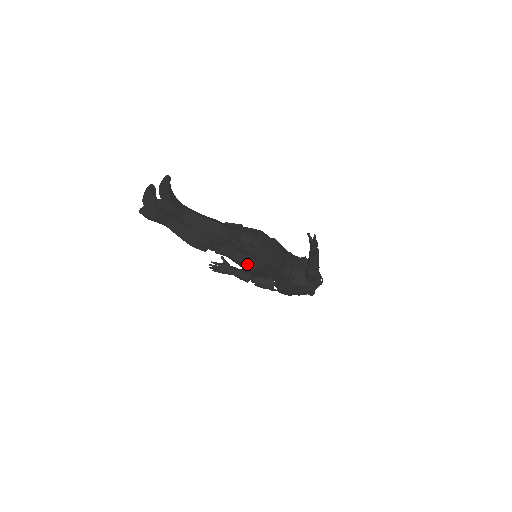
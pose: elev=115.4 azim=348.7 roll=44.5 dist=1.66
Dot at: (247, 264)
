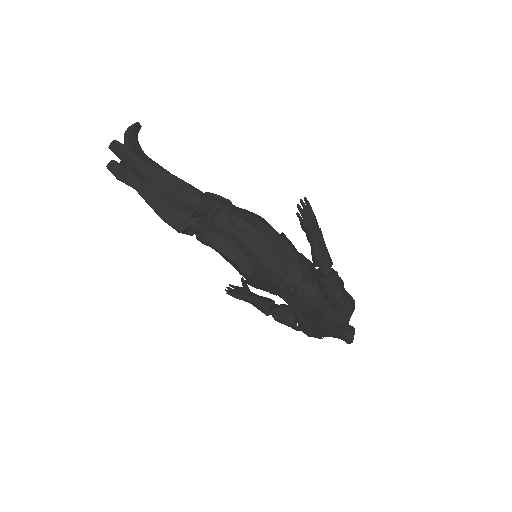
Dot at: (241, 265)
